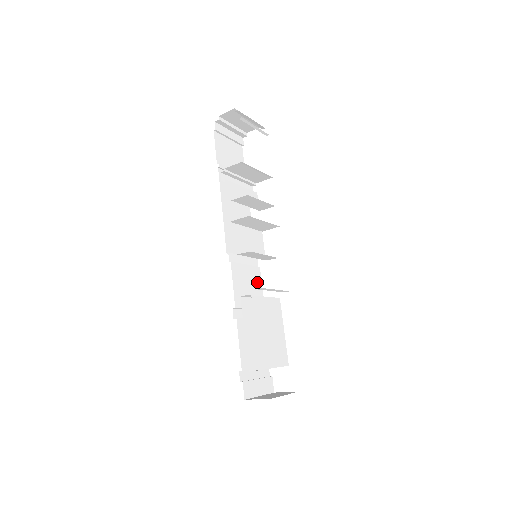
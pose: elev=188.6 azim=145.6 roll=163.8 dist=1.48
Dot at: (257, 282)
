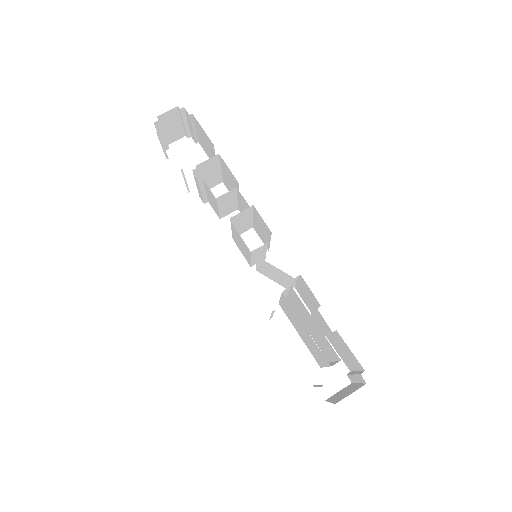
Dot at: occluded
